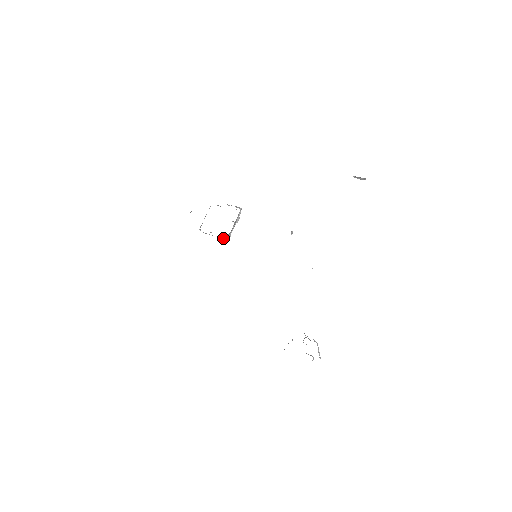
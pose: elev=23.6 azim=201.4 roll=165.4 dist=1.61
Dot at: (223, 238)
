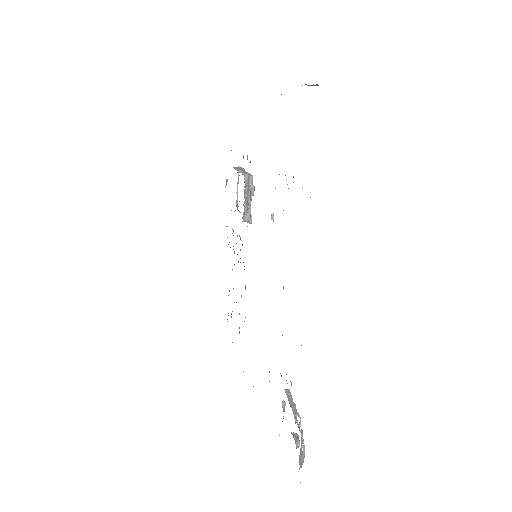
Dot at: (246, 221)
